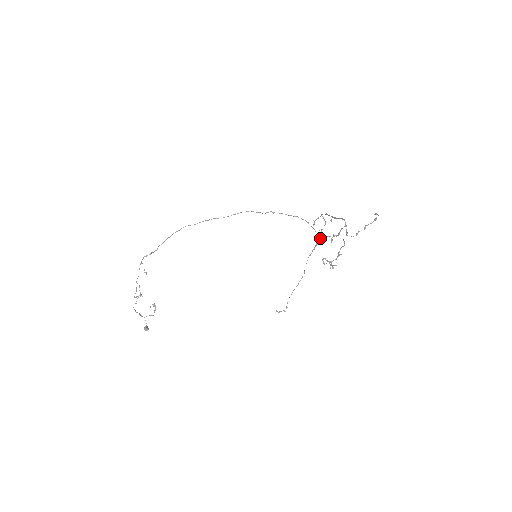
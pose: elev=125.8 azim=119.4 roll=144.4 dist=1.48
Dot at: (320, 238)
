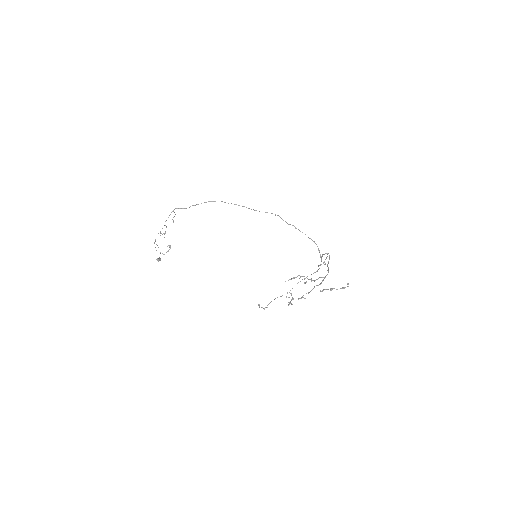
Dot at: (299, 275)
